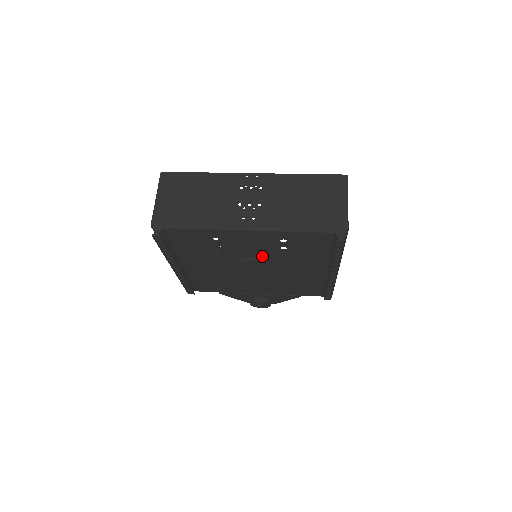
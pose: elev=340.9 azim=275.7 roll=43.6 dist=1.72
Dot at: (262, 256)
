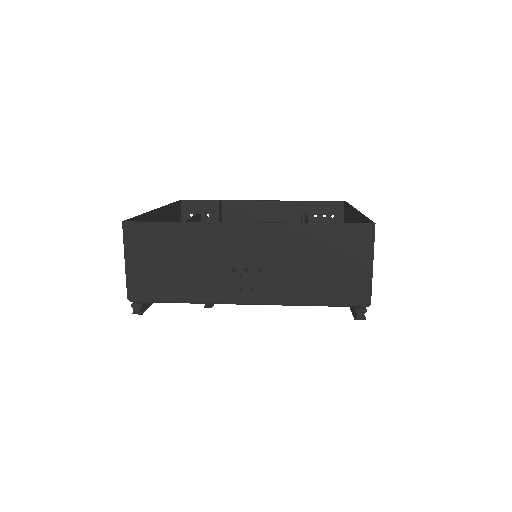
Dot at: occluded
